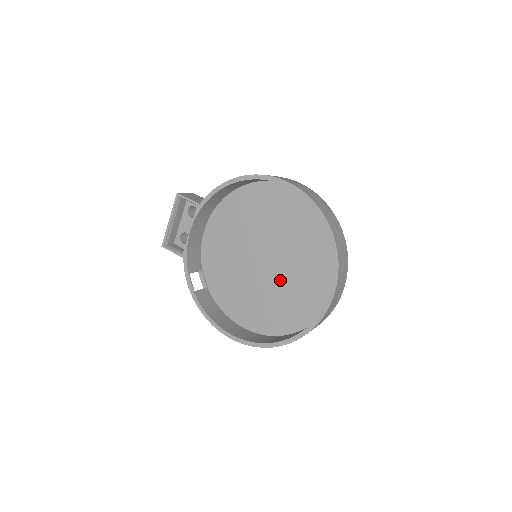
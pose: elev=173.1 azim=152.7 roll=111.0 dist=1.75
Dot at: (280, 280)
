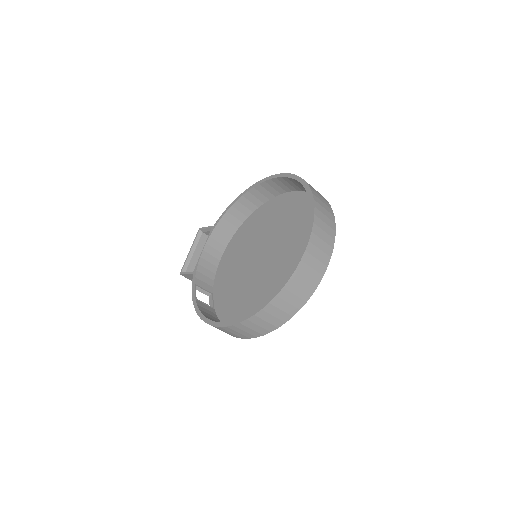
Dot at: (275, 269)
